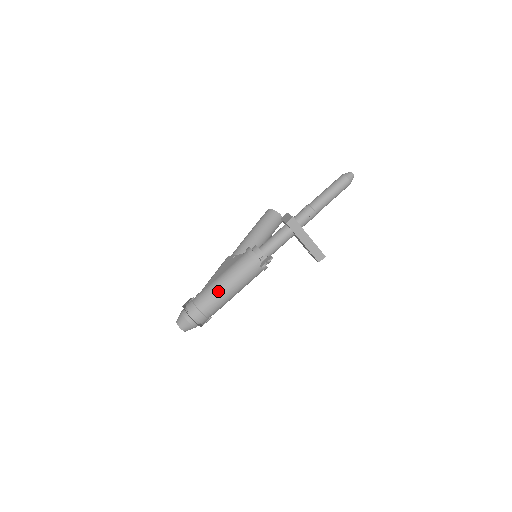
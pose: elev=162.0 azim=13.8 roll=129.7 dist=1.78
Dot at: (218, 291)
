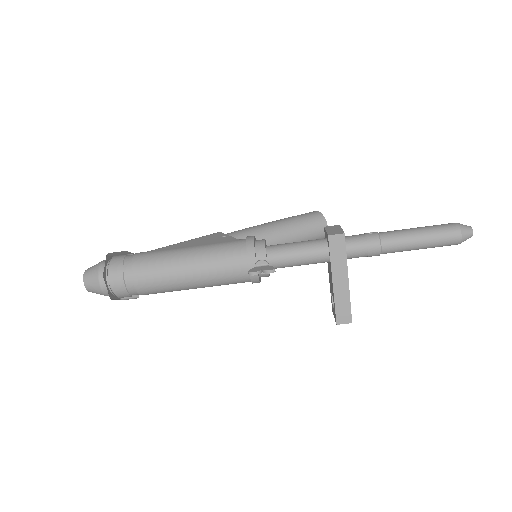
Dot at: (167, 266)
